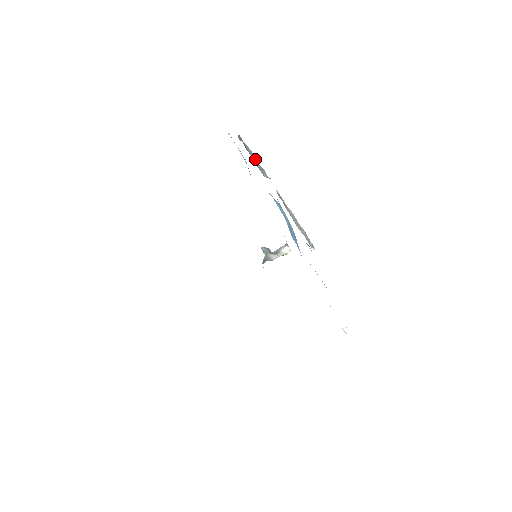
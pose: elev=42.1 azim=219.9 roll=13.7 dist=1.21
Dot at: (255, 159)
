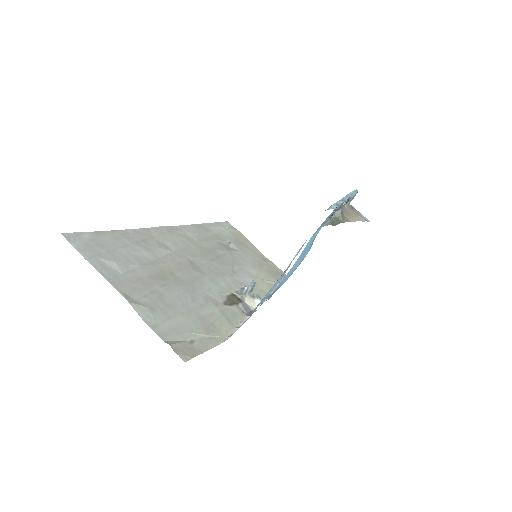
Dot at: occluded
